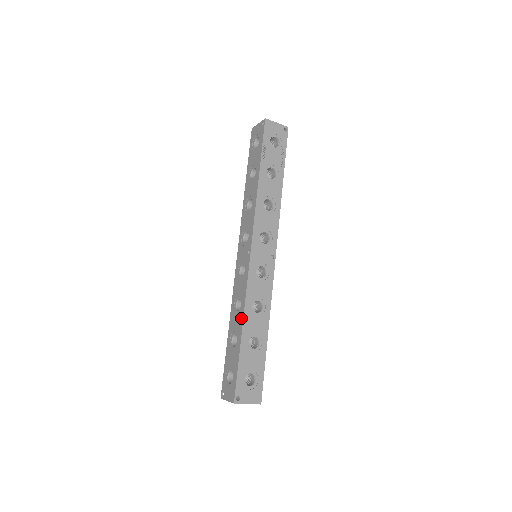
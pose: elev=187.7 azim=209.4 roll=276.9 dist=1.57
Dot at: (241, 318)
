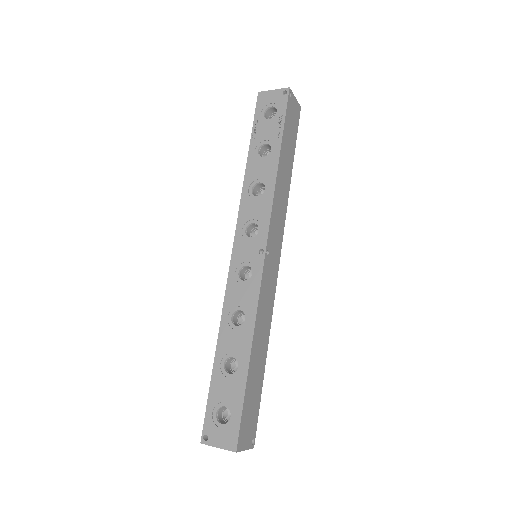
Dot at: (220, 334)
